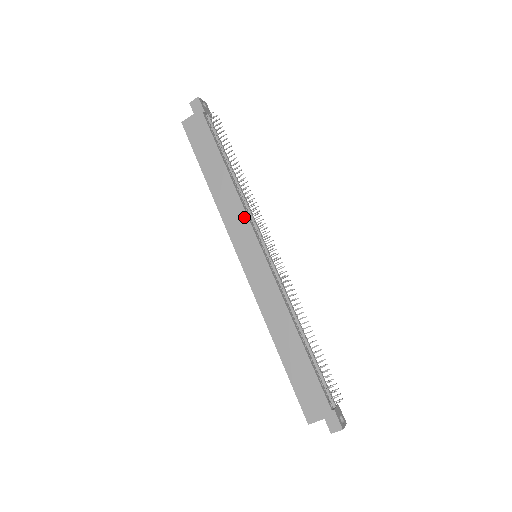
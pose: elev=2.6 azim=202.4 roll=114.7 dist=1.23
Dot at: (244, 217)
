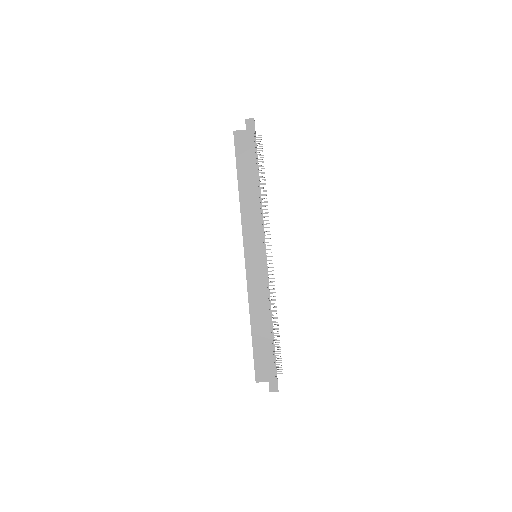
Dot at: (259, 226)
